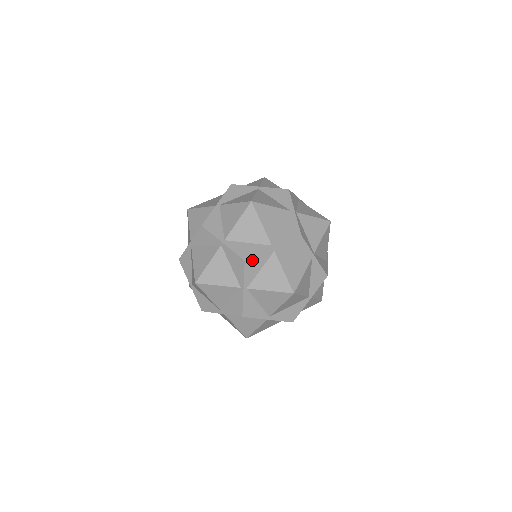
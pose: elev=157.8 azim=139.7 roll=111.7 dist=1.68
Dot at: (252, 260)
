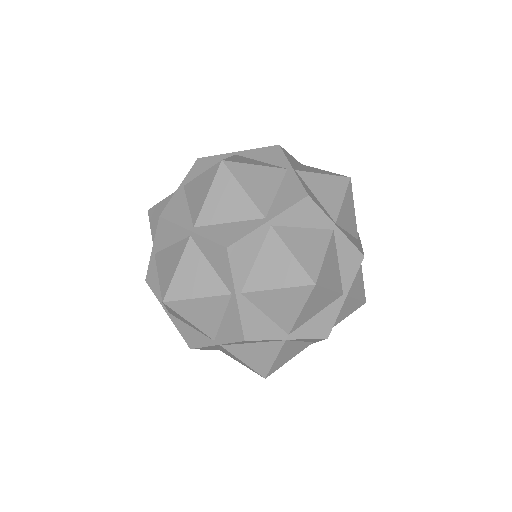
Dot at: (238, 245)
